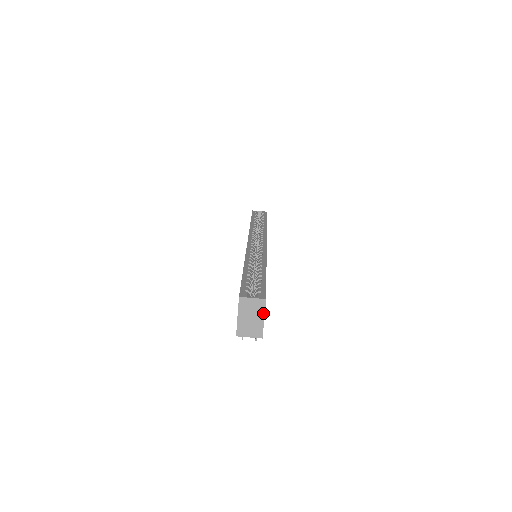
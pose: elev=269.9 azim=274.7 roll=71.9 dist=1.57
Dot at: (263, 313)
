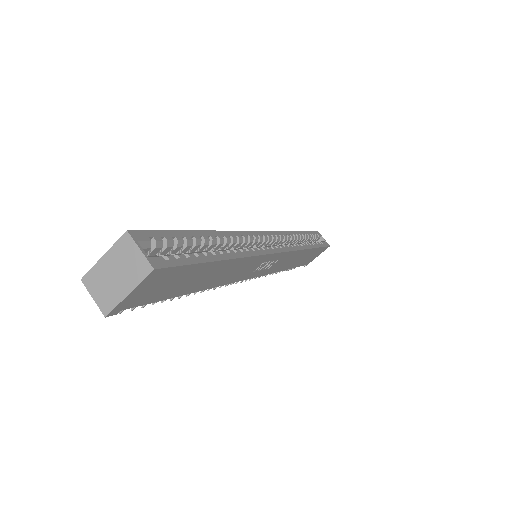
Dot at: (135, 284)
